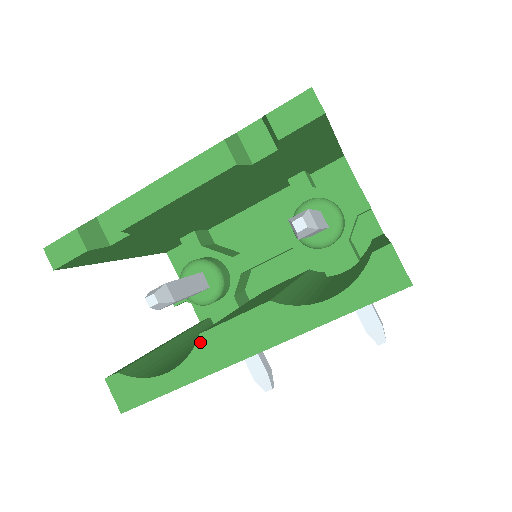
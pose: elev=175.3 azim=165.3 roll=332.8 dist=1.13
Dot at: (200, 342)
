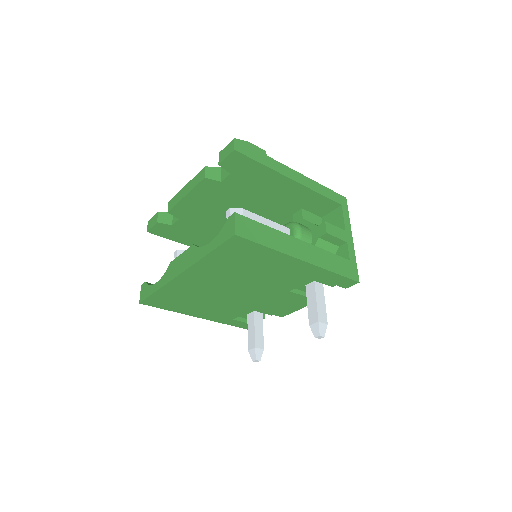
Dot at: (169, 266)
